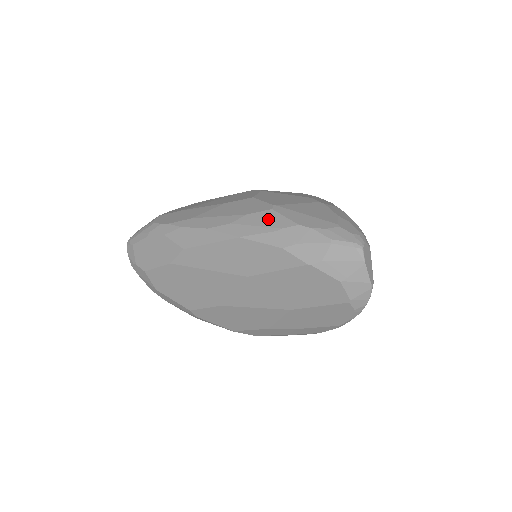
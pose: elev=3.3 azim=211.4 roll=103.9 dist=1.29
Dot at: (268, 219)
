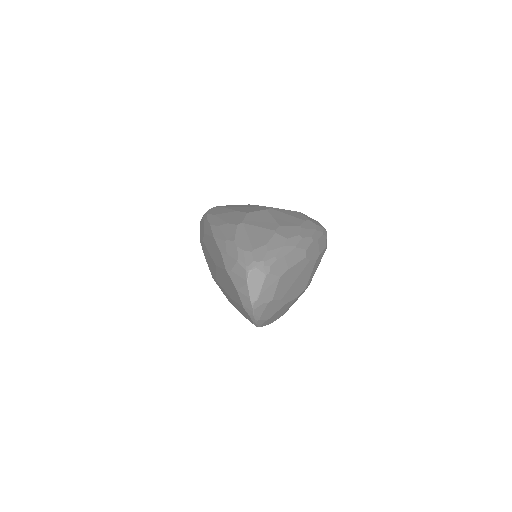
Dot at: (230, 231)
